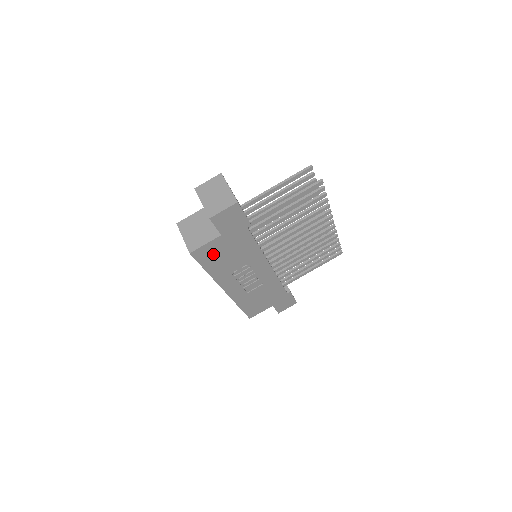
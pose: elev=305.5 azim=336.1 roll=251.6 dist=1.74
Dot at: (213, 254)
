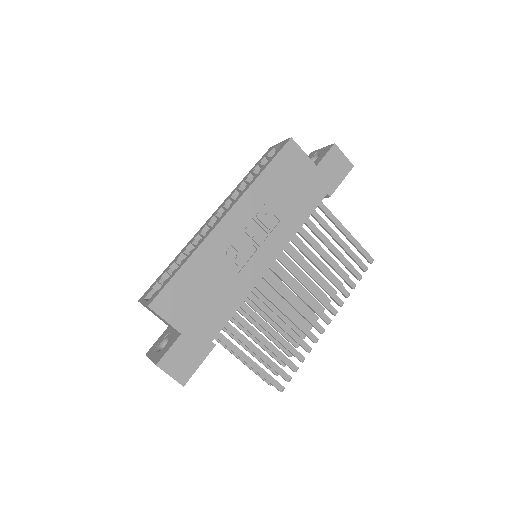
Dot at: (290, 168)
